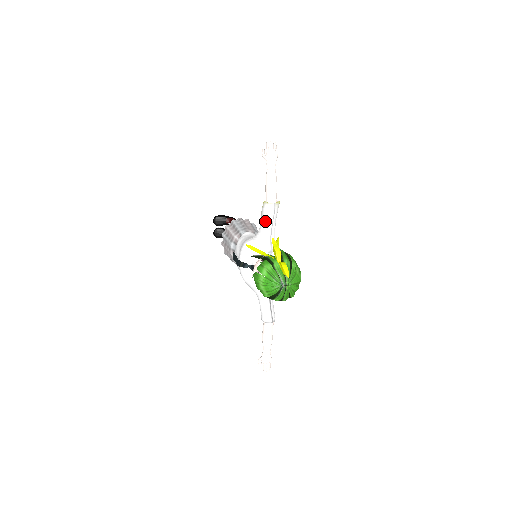
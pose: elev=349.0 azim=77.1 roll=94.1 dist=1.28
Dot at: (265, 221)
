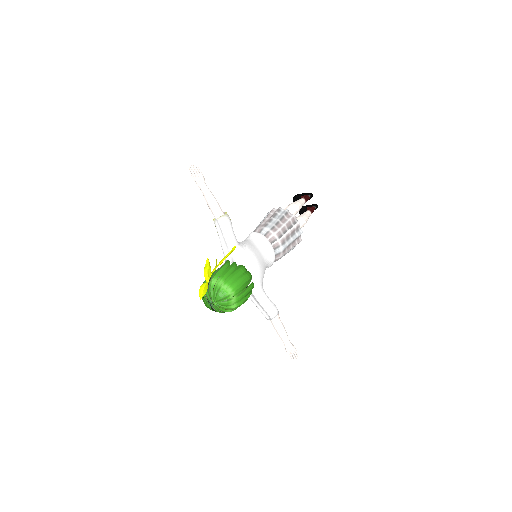
Dot at: occluded
